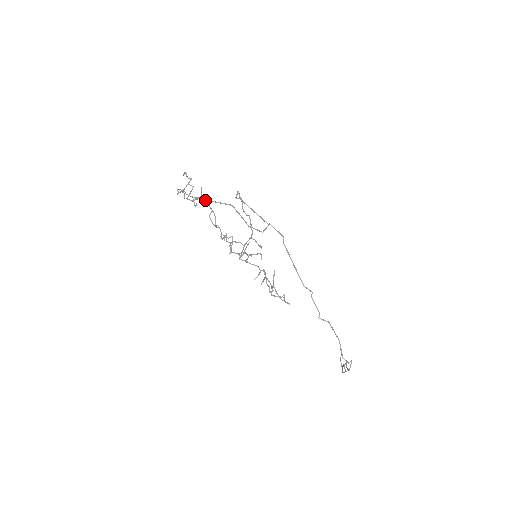
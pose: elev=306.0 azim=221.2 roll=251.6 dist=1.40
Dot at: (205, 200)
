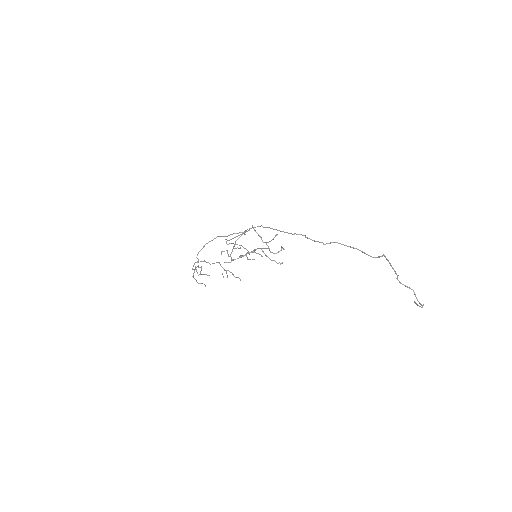
Dot at: (210, 264)
